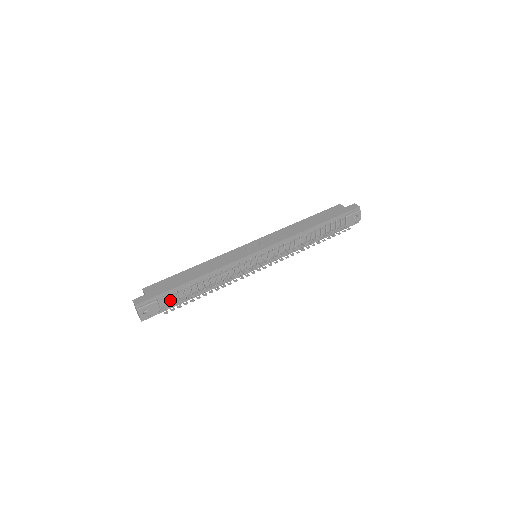
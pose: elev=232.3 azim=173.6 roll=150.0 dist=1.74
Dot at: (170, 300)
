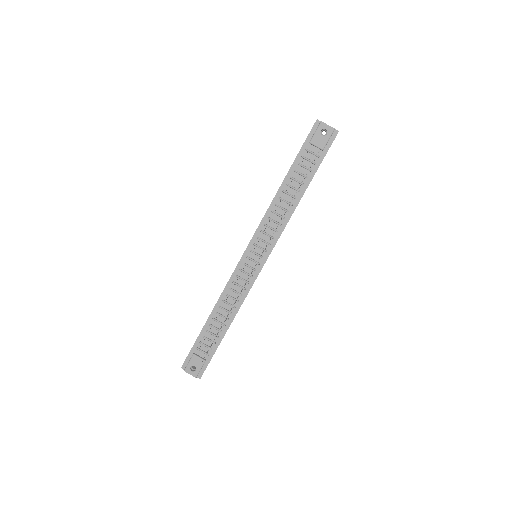
Dot at: (206, 347)
